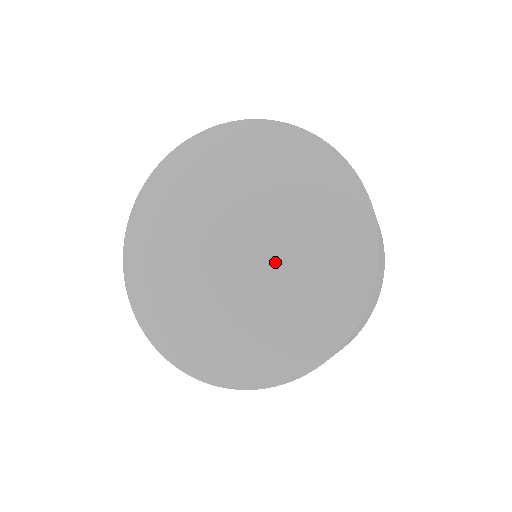
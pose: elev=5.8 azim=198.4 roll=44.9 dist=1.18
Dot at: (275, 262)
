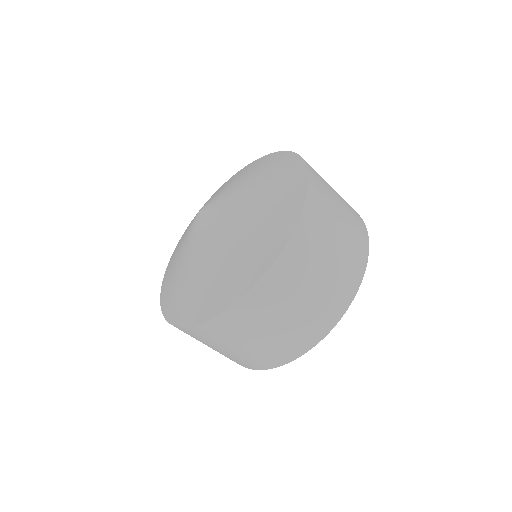
Dot at: (233, 189)
